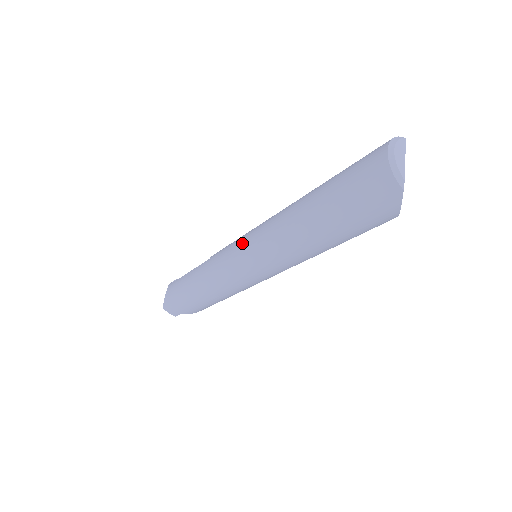
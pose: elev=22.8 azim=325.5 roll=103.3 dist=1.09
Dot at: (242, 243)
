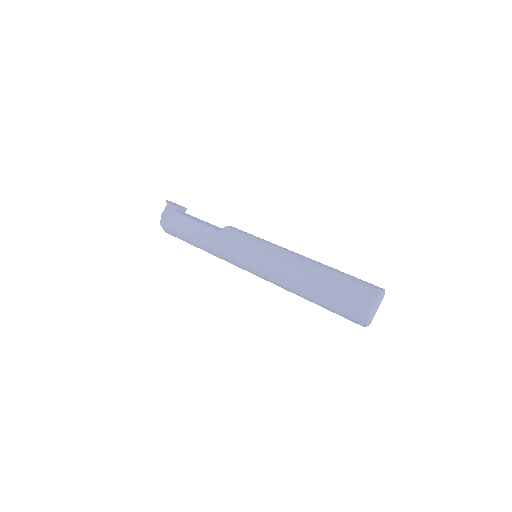
Dot at: (253, 253)
